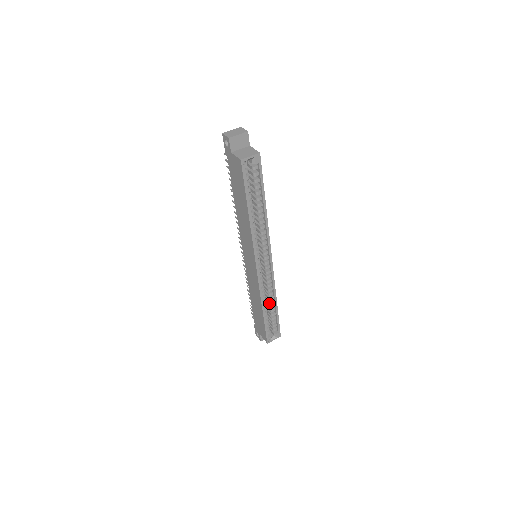
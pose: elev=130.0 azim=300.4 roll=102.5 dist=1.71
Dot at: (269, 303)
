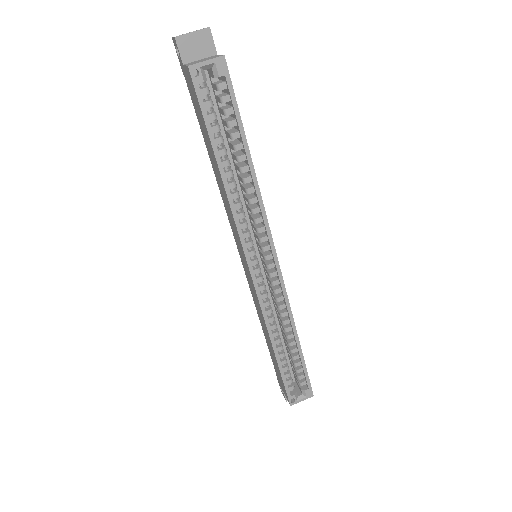
Dot at: (286, 337)
